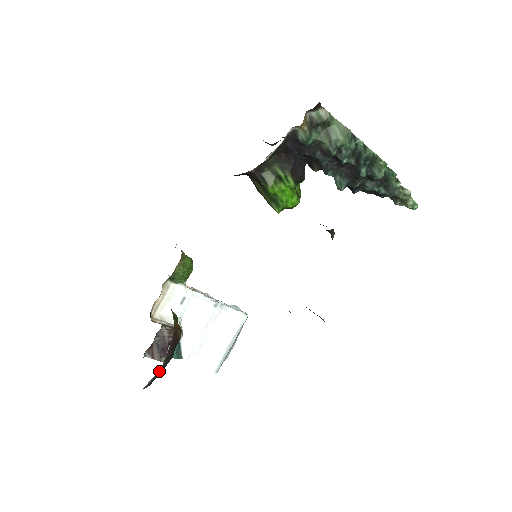
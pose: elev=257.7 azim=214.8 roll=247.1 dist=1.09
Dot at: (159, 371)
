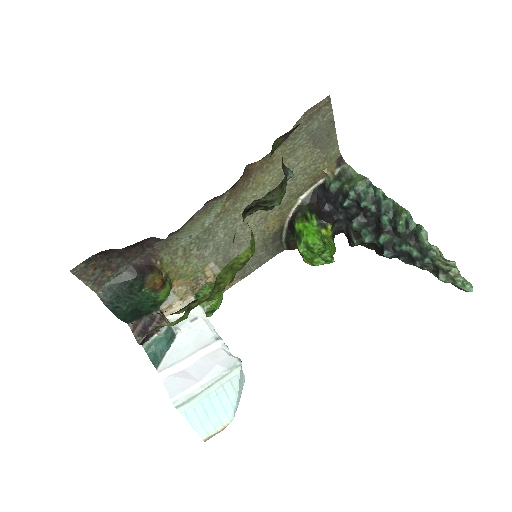
Dot at: (118, 278)
